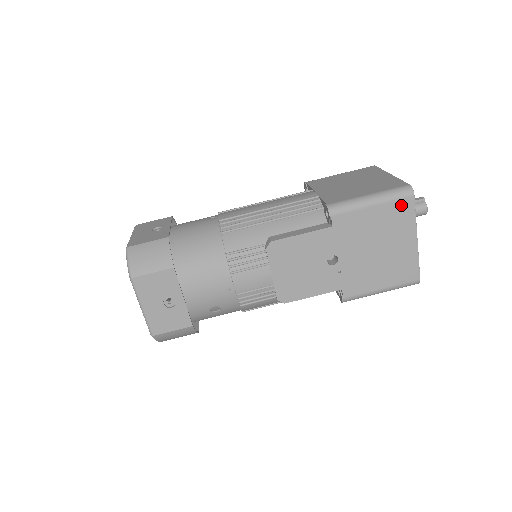
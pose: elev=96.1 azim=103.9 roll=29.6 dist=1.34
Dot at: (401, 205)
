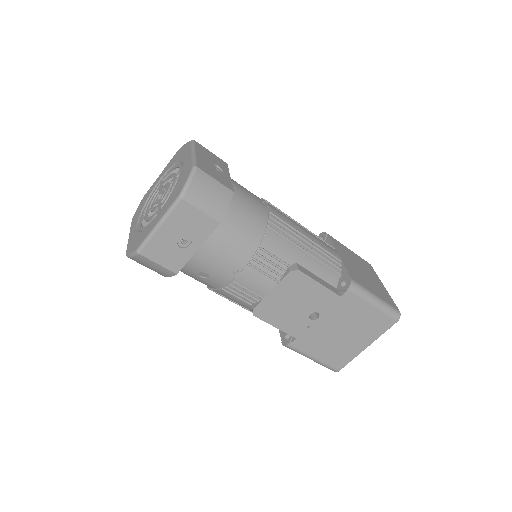
Dot at: (385, 320)
